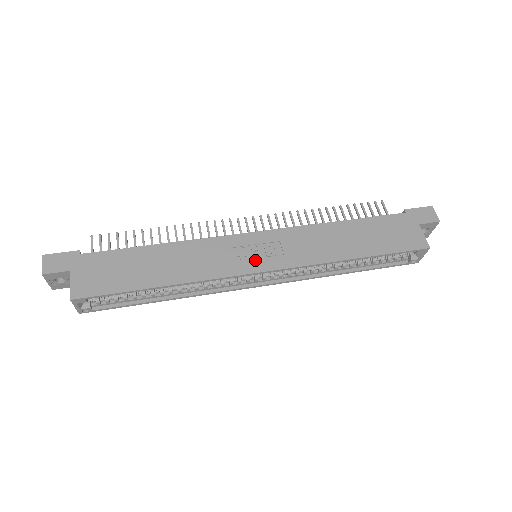
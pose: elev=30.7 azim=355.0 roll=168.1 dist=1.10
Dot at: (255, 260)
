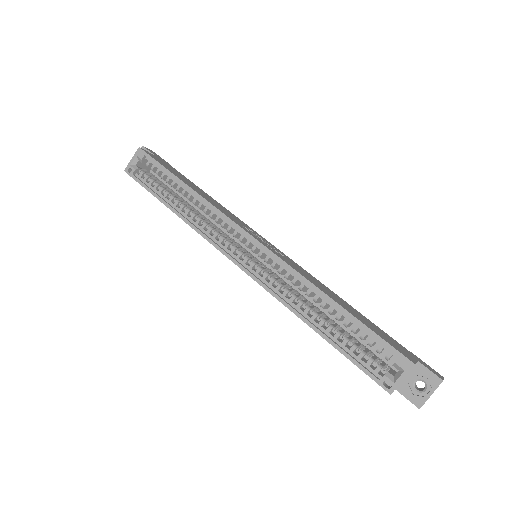
Dot at: (256, 237)
